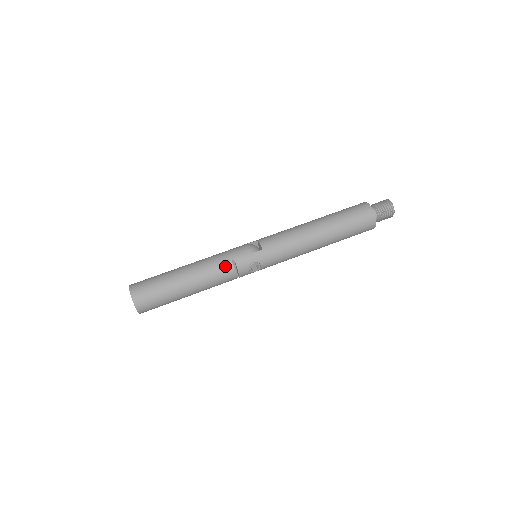
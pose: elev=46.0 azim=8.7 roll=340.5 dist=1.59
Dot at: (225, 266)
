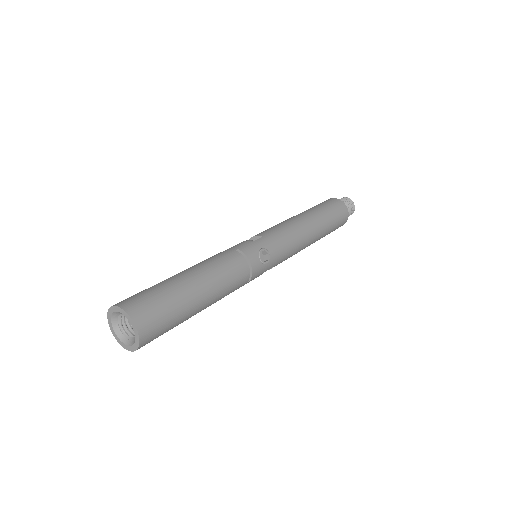
Dot at: (232, 256)
